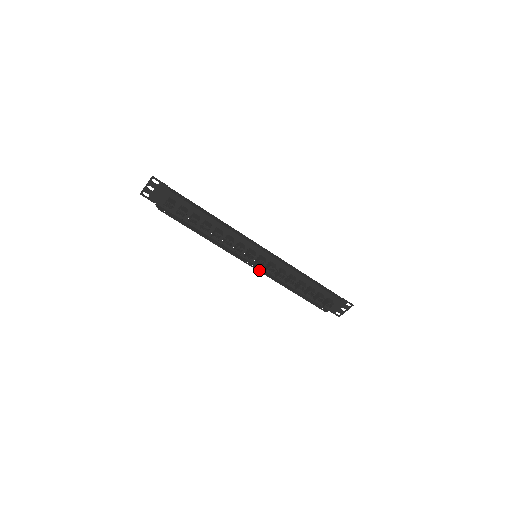
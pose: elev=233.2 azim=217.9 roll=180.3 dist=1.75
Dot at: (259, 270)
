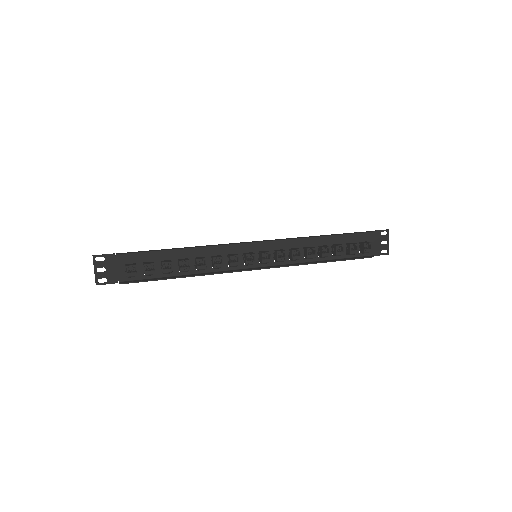
Dot at: (271, 267)
